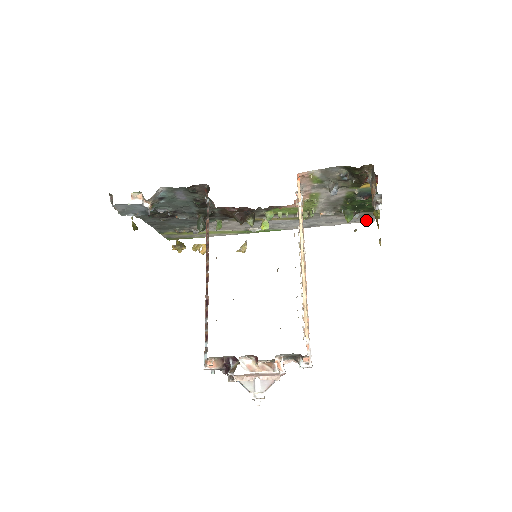
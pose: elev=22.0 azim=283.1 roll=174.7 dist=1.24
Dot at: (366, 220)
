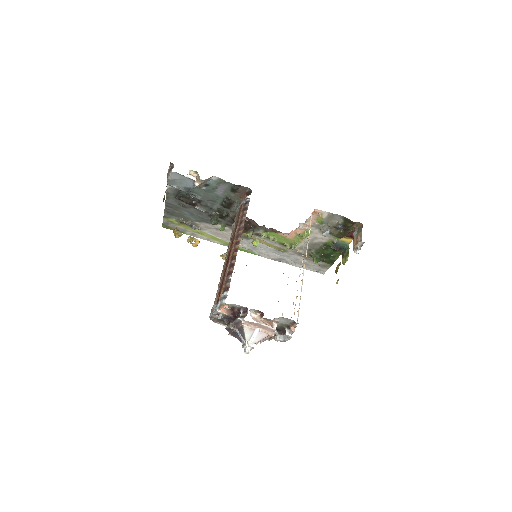
Dot at: (319, 271)
